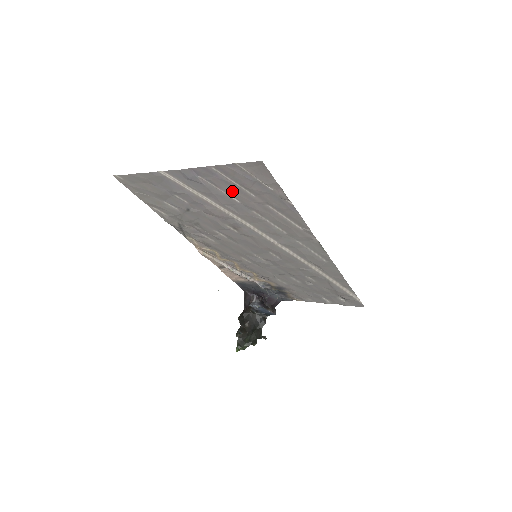
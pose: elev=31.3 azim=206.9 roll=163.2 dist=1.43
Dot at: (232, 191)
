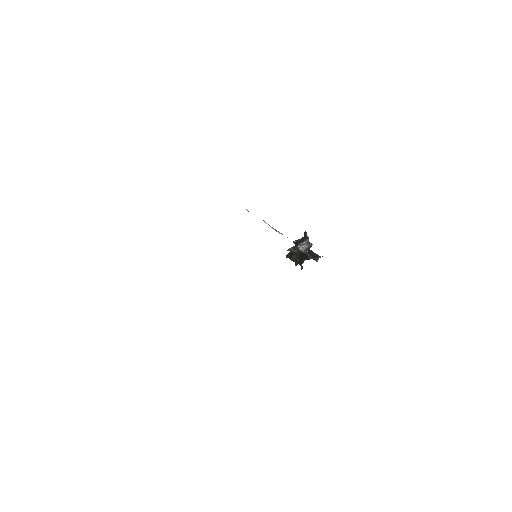
Dot at: occluded
